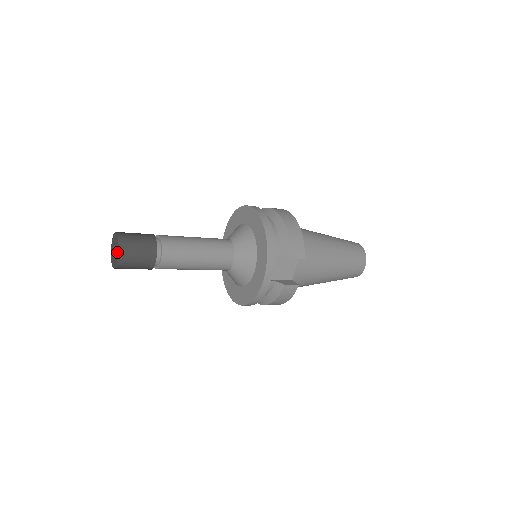
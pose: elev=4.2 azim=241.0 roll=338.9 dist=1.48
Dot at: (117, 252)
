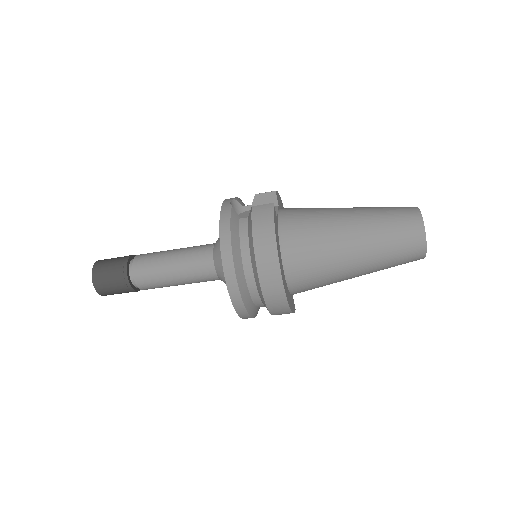
Dot at: occluded
